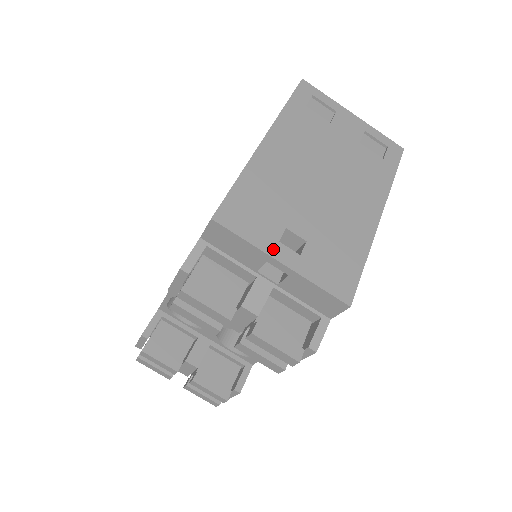
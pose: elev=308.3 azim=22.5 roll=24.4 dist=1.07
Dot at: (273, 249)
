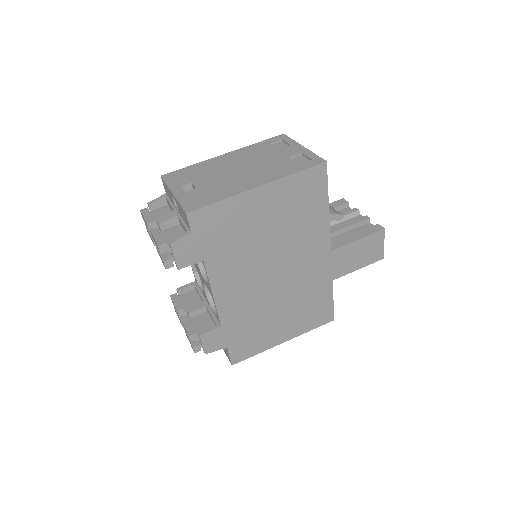
Dot at: (175, 188)
